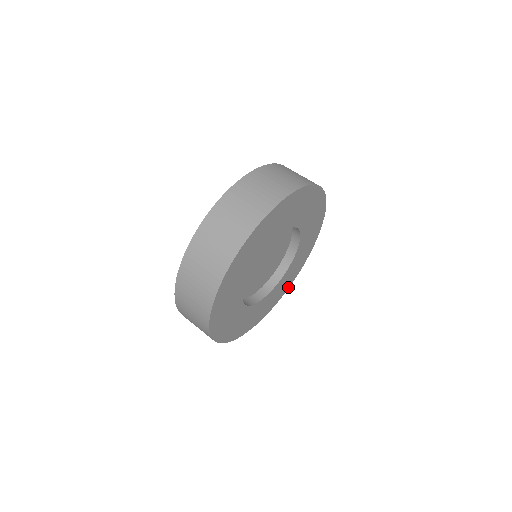
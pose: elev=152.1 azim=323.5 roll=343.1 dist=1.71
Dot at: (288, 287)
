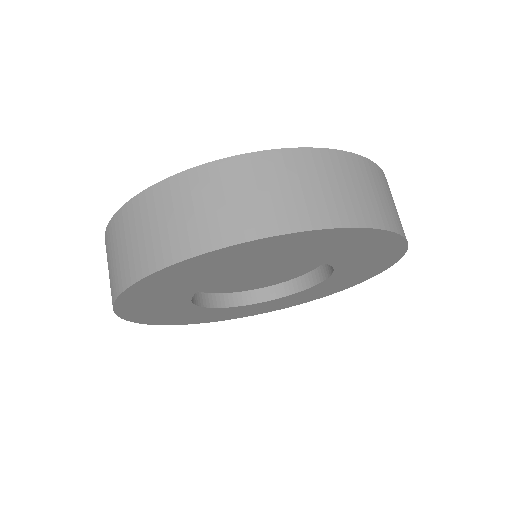
Dot at: (332, 293)
